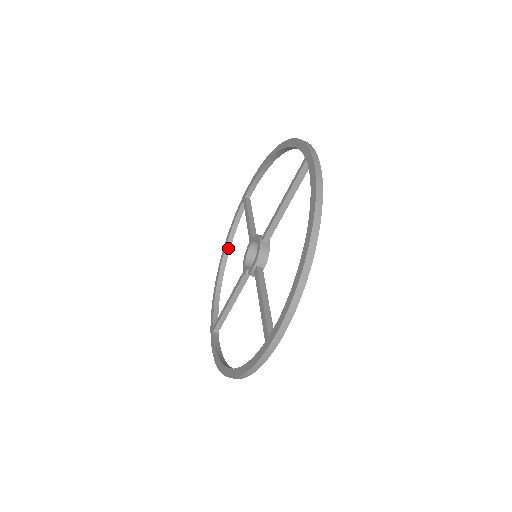
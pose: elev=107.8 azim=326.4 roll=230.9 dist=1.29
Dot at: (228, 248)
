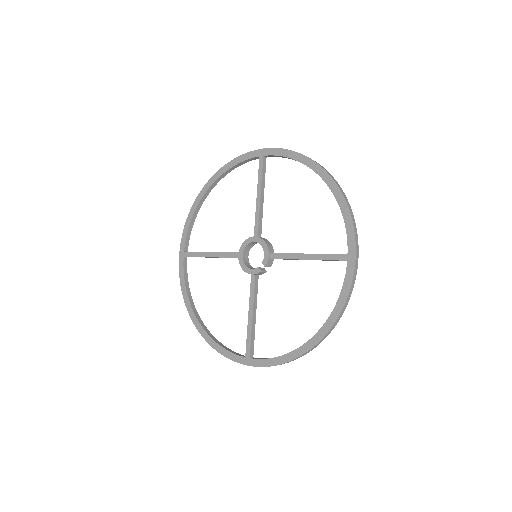
Dot at: (193, 305)
